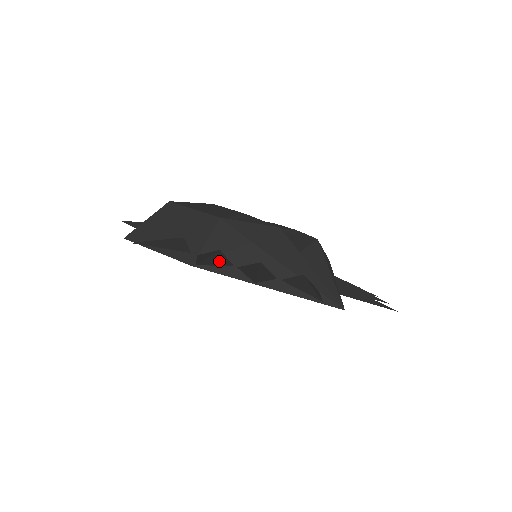
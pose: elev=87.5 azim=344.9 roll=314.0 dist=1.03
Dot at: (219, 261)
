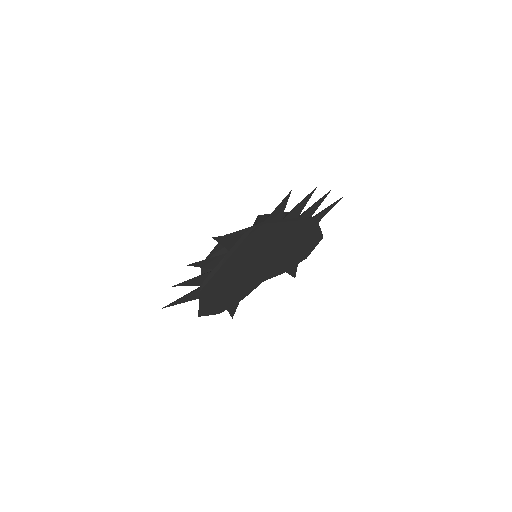
Dot at: (198, 276)
